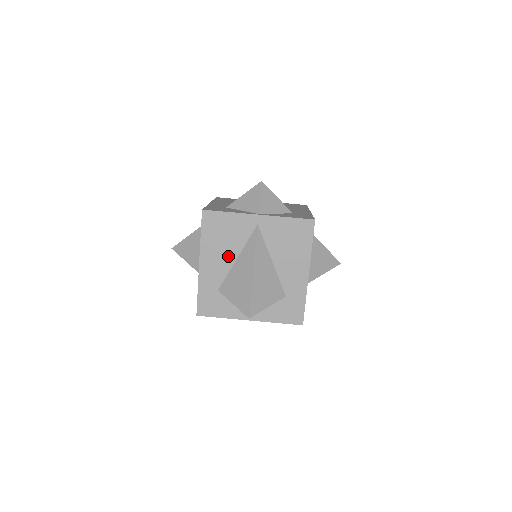
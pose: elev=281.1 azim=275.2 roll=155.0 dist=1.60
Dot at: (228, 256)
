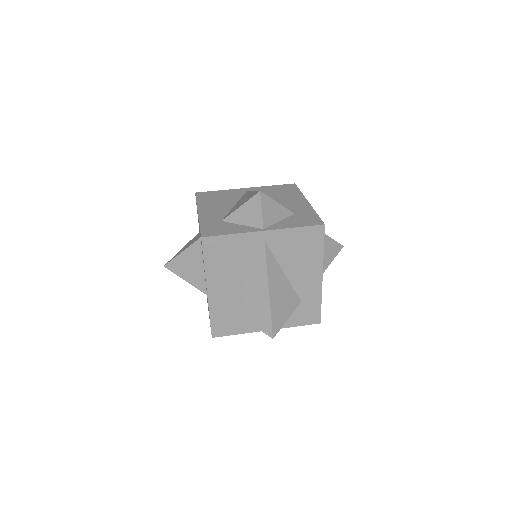
Dot at: (237, 277)
